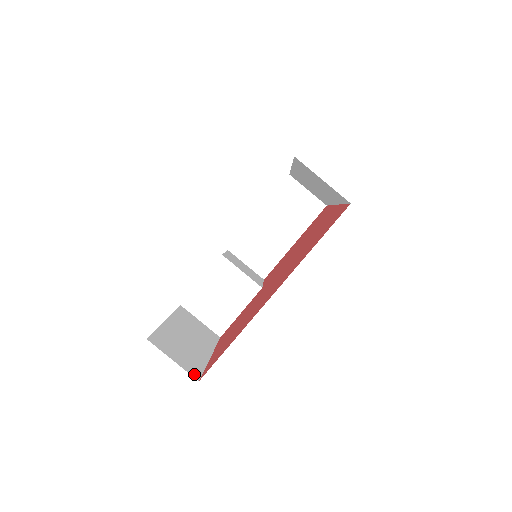
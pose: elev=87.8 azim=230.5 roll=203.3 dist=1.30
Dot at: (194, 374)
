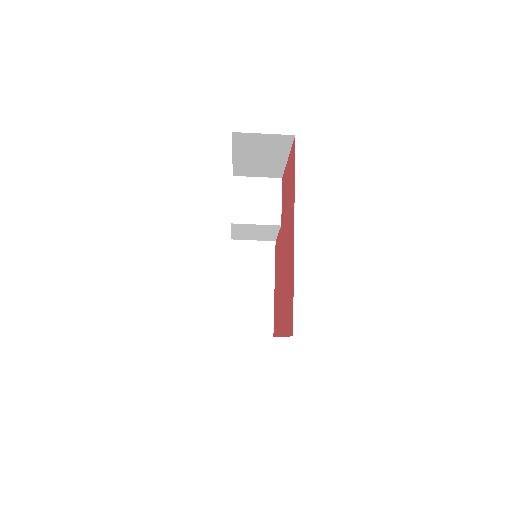
Dot at: (268, 333)
